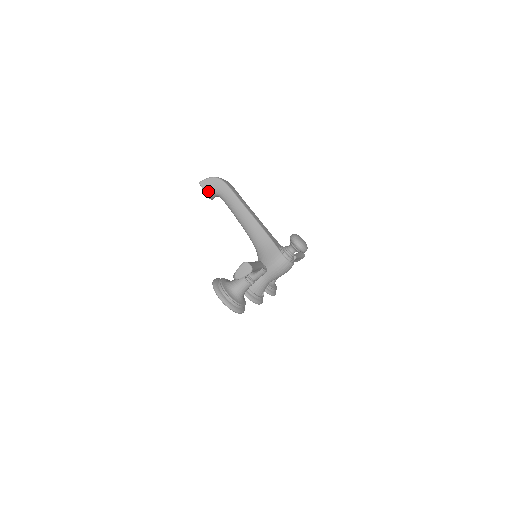
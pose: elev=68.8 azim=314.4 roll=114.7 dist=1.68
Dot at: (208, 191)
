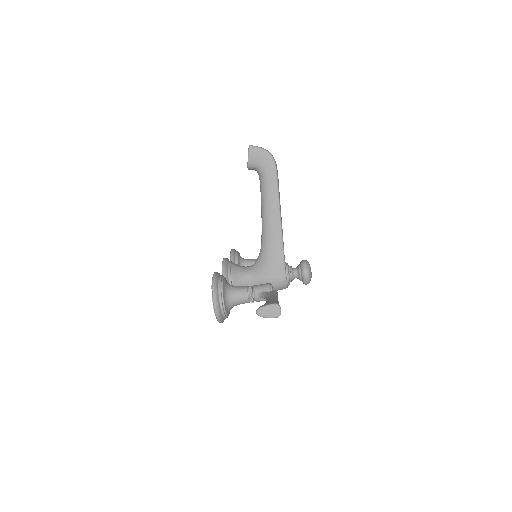
Dot at: (252, 161)
